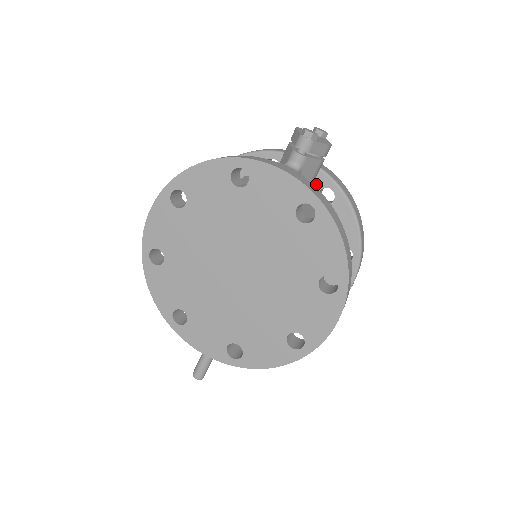
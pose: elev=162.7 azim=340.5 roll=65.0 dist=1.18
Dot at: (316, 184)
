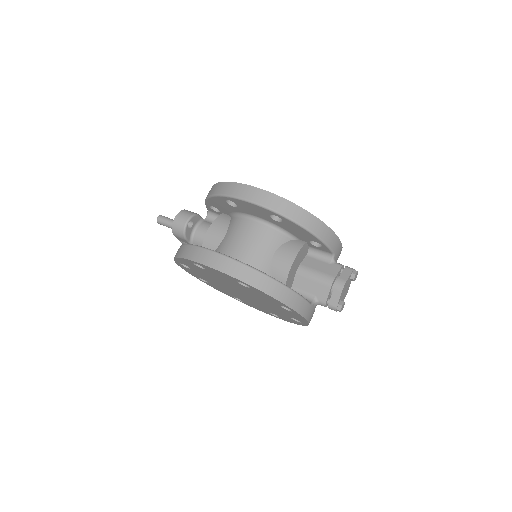
Dot at: occluded
